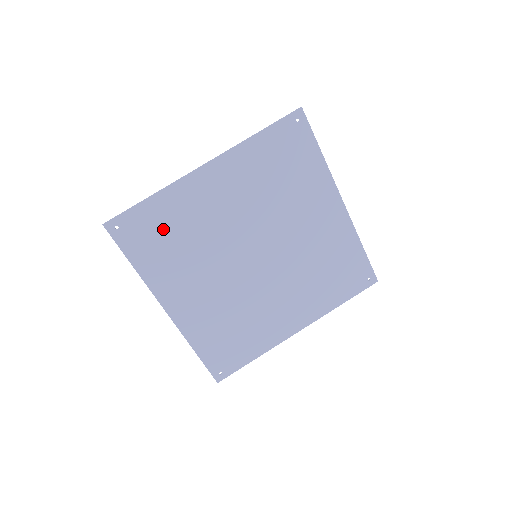
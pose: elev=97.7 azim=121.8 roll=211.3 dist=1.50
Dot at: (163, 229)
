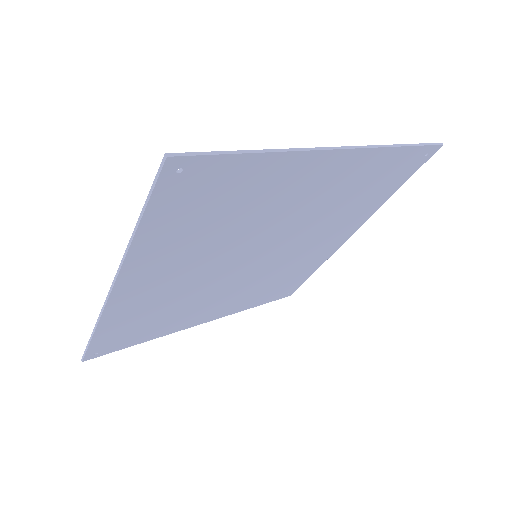
Dot at: (137, 324)
